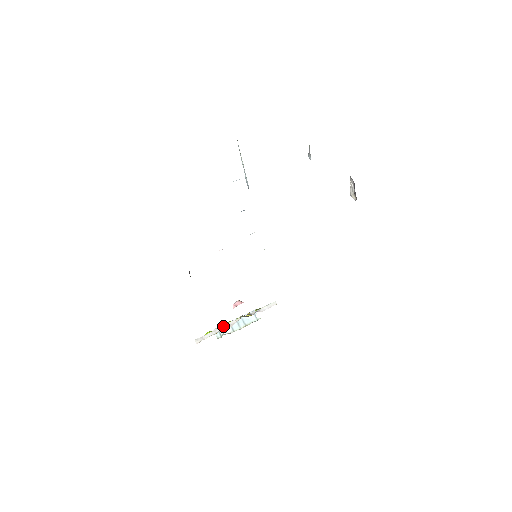
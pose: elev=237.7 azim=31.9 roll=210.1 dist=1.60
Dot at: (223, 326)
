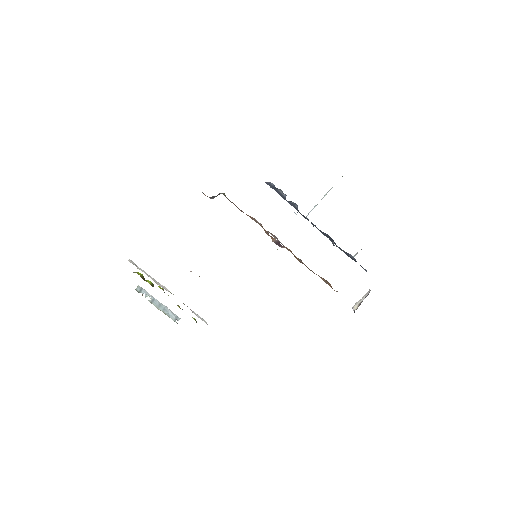
Dot at: occluded
